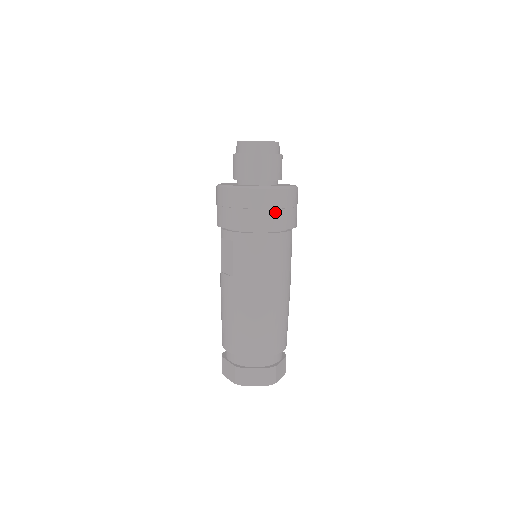
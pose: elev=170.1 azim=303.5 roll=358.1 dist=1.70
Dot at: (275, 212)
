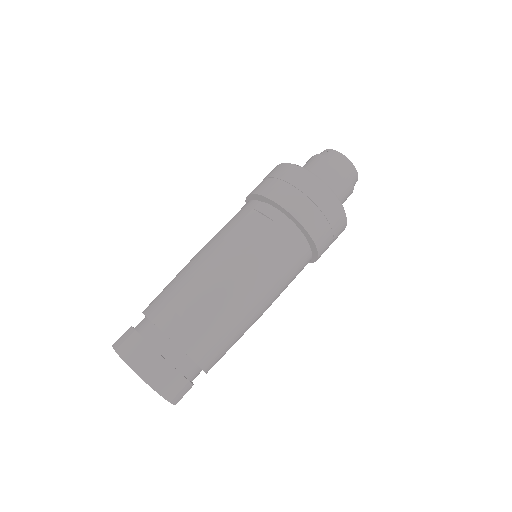
Dot at: (330, 233)
